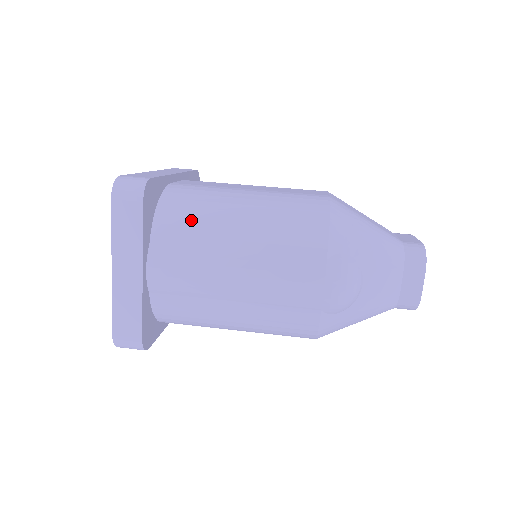
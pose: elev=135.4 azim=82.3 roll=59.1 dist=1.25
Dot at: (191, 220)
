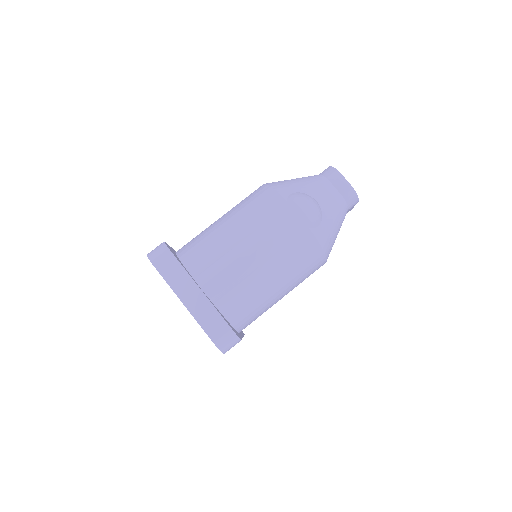
Dot at: (203, 247)
